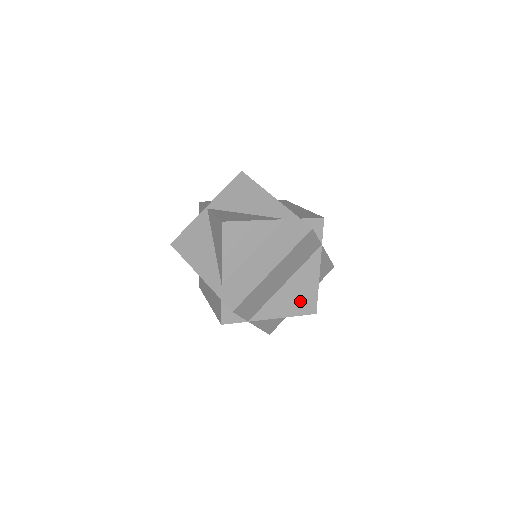
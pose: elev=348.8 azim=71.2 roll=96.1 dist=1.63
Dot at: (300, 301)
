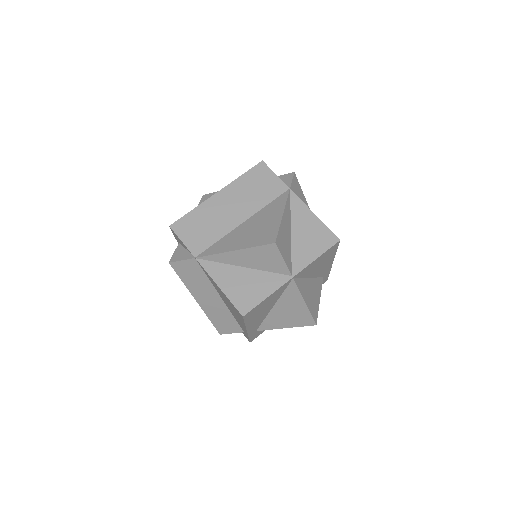
Dot at: (257, 234)
